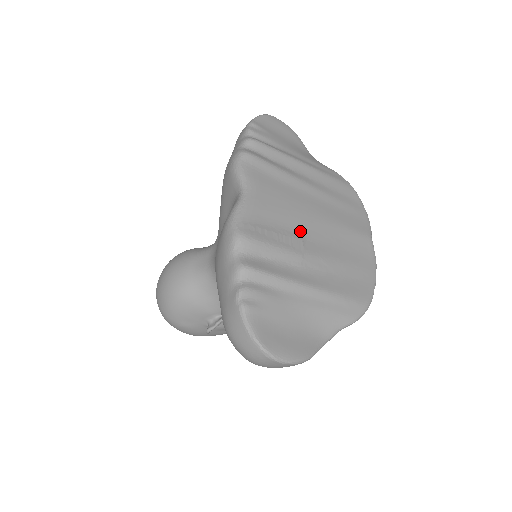
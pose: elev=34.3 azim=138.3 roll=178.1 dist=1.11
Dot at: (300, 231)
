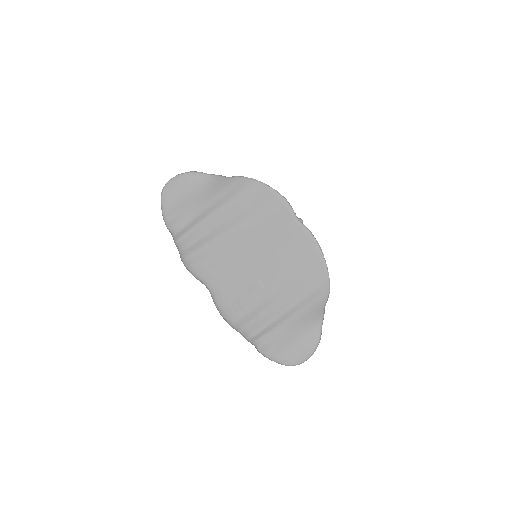
Dot at: (253, 278)
